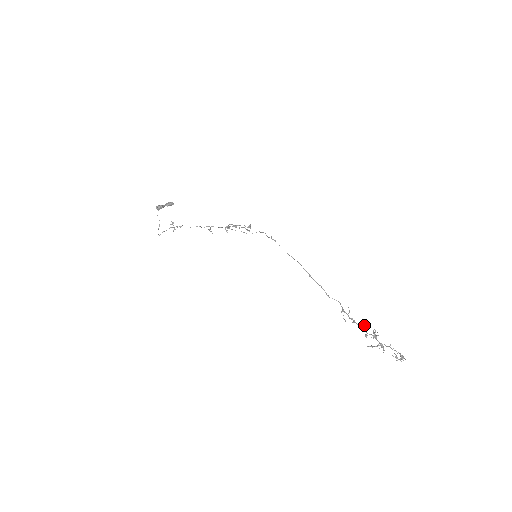
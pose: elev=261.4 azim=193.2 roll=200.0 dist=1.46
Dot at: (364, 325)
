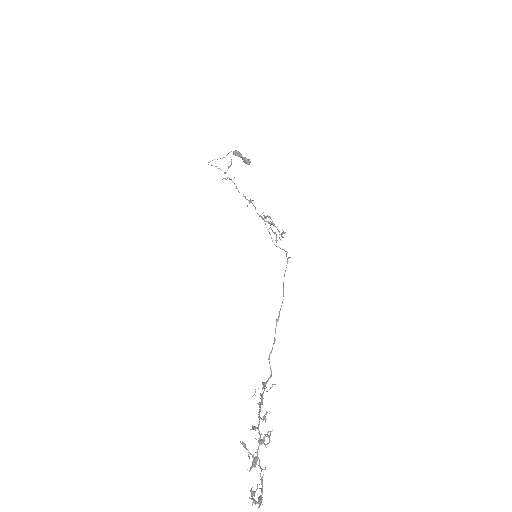
Dot at: occluded
